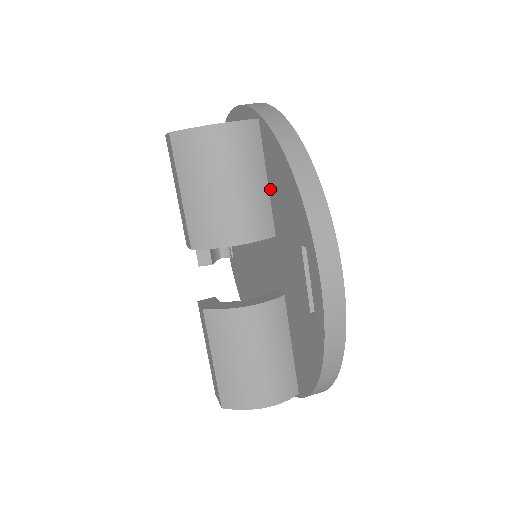
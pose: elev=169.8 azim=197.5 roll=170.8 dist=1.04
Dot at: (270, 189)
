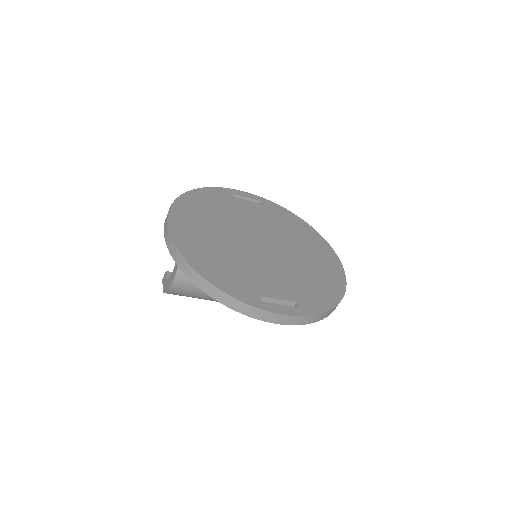
Dot at: occluded
